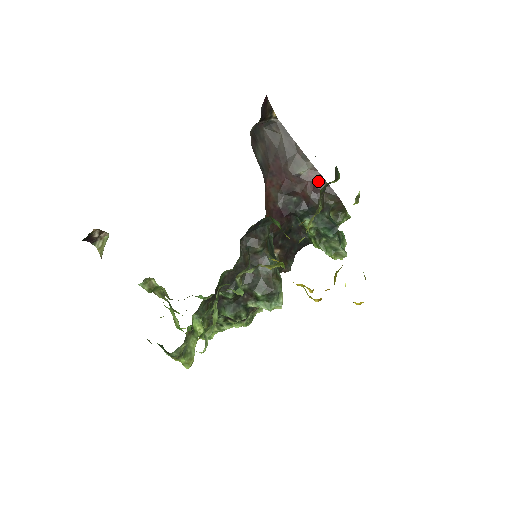
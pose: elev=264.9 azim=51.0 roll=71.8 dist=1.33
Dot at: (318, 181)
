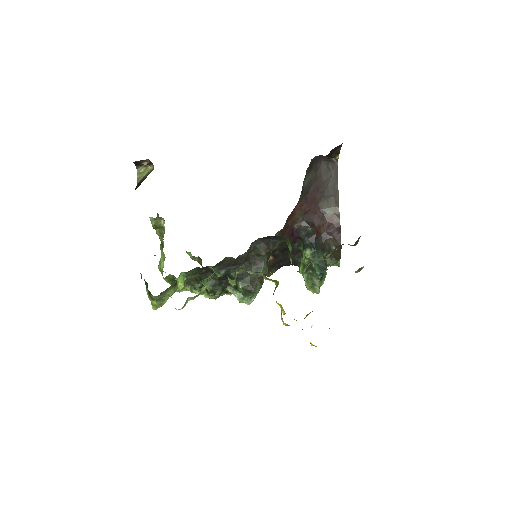
Dot at: (335, 226)
